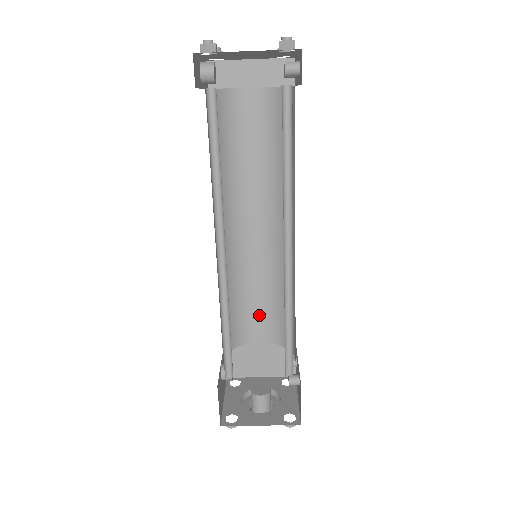
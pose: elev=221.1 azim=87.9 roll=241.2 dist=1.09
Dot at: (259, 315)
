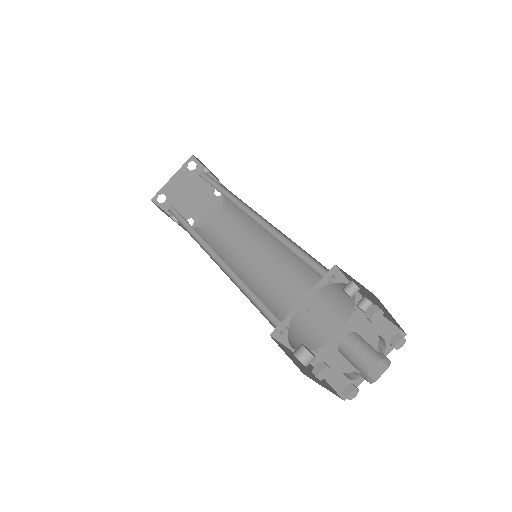
Dot at: (317, 313)
